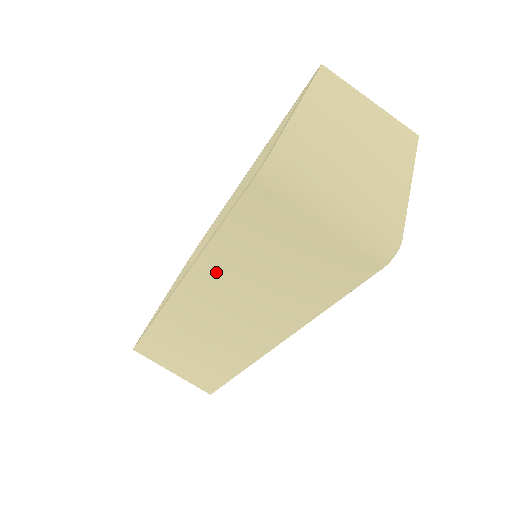
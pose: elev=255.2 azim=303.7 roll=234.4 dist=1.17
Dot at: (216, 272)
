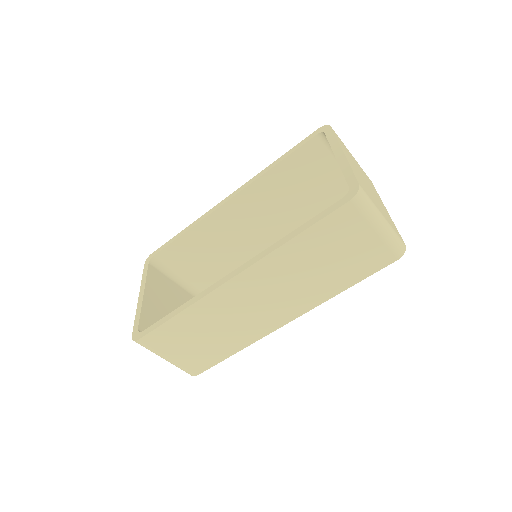
Dot at: (279, 264)
